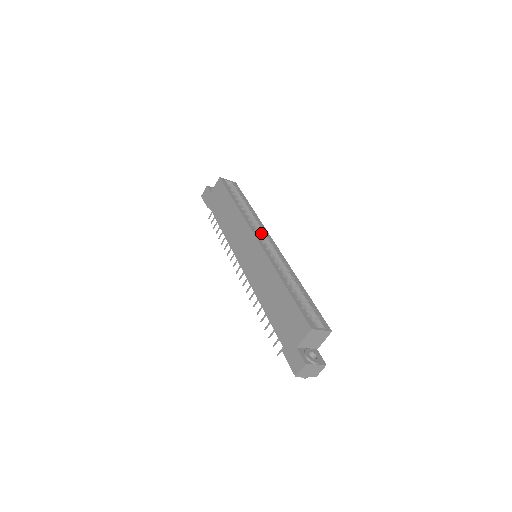
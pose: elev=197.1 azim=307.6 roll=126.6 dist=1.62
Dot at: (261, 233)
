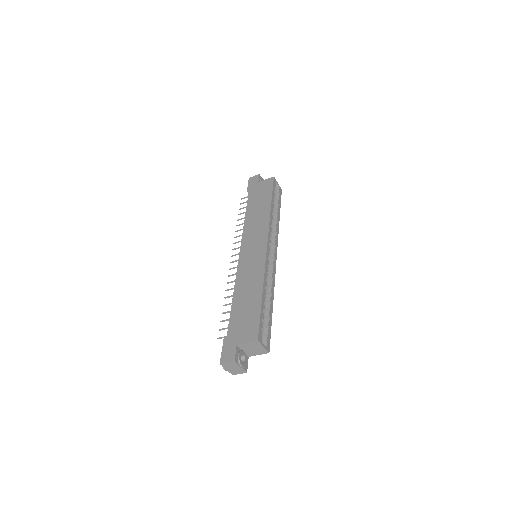
Dot at: (273, 243)
